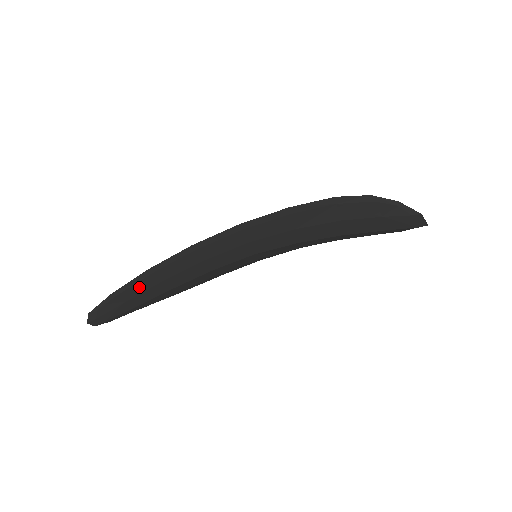
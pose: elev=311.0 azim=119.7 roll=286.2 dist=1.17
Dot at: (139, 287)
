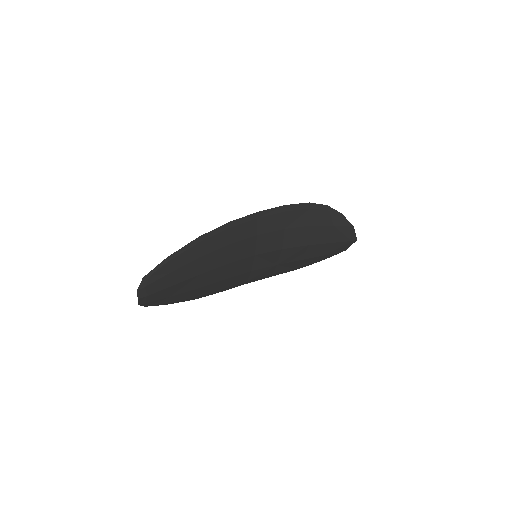
Dot at: (185, 257)
